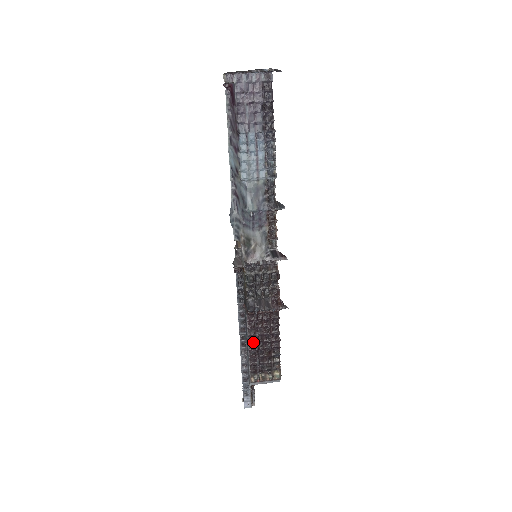
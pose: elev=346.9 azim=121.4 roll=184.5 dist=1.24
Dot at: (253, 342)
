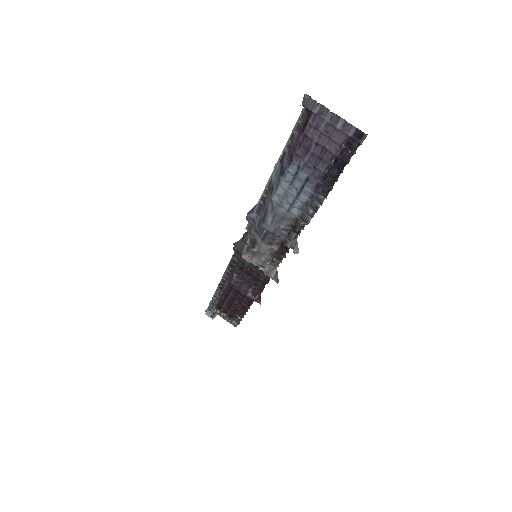
Dot at: (226, 295)
